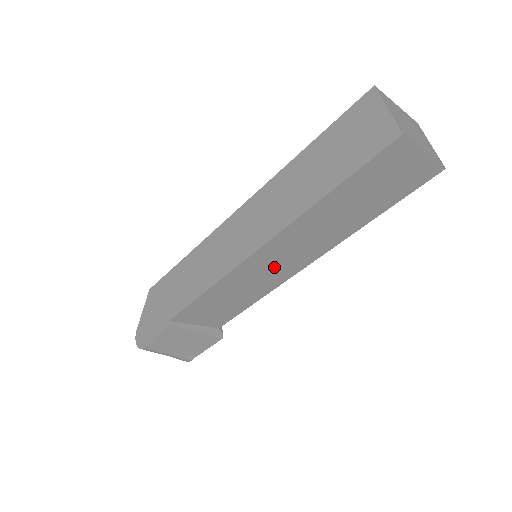
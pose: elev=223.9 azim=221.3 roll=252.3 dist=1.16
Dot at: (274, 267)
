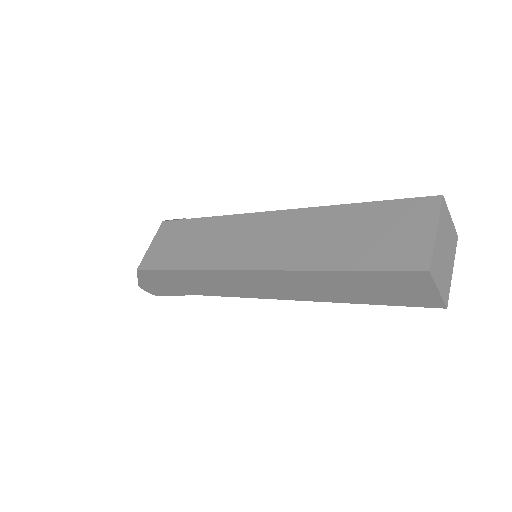
Dot at: occluded
